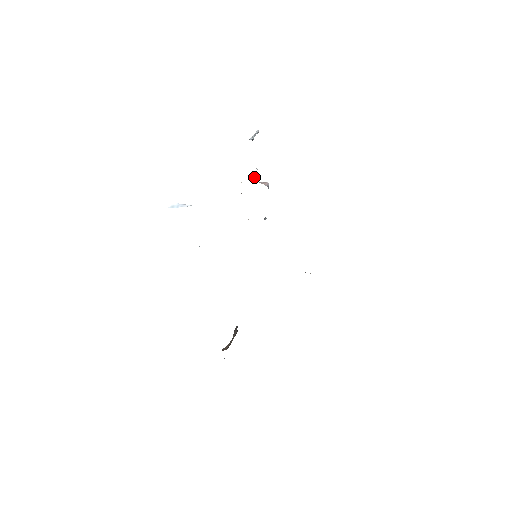
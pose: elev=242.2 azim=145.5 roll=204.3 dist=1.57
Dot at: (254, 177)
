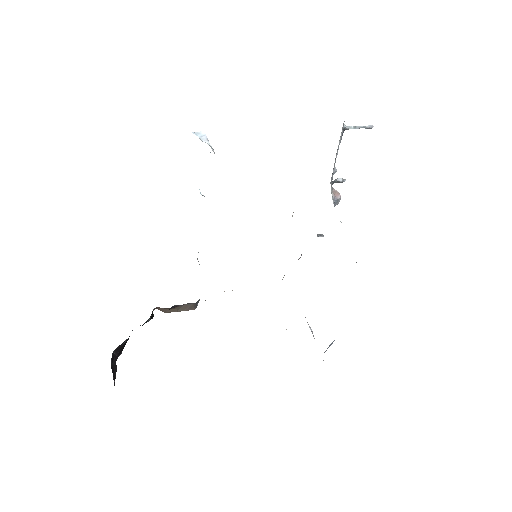
Dot at: (337, 179)
